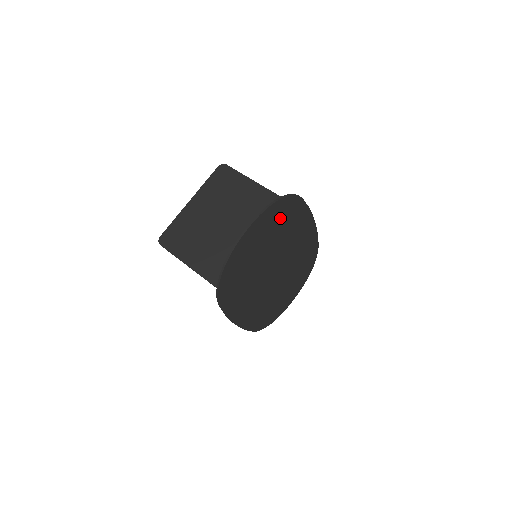
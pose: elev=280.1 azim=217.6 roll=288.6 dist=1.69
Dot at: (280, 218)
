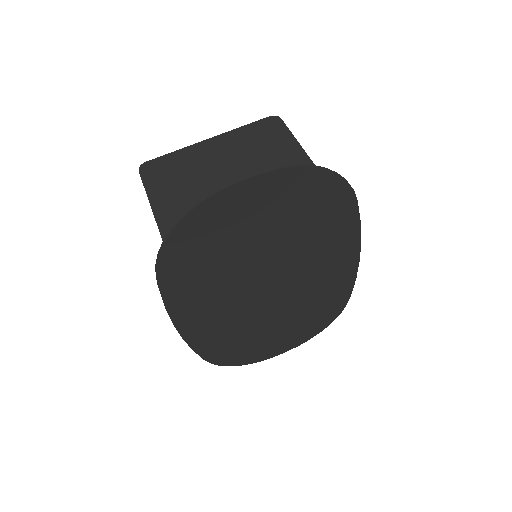
Dot at: (309, 204)
